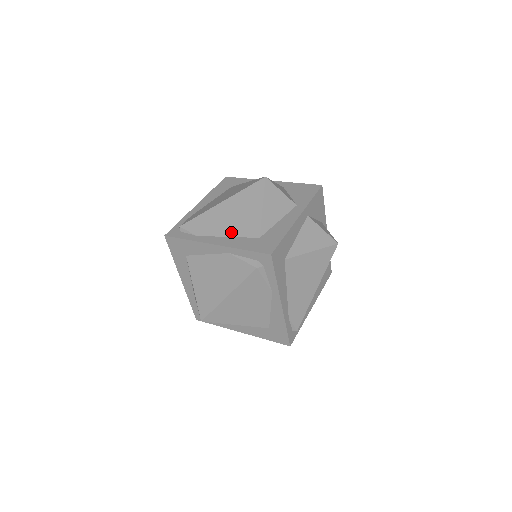
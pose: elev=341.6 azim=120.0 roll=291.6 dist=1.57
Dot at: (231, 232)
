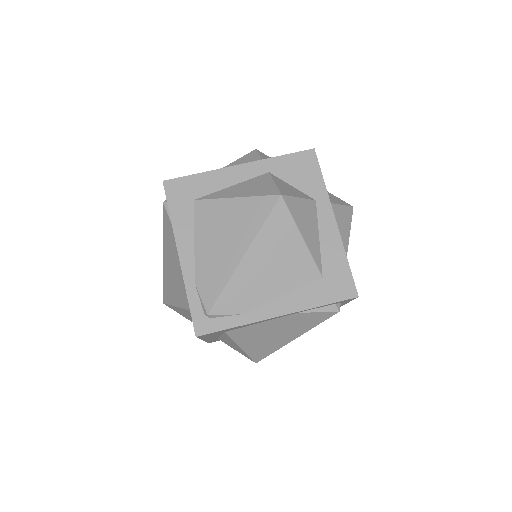
Dot at: (284, 288)
